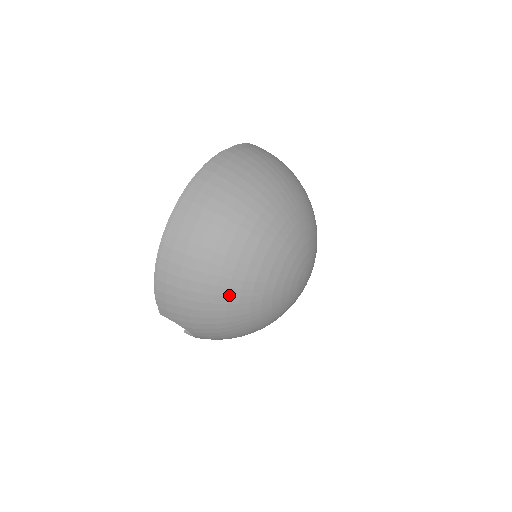
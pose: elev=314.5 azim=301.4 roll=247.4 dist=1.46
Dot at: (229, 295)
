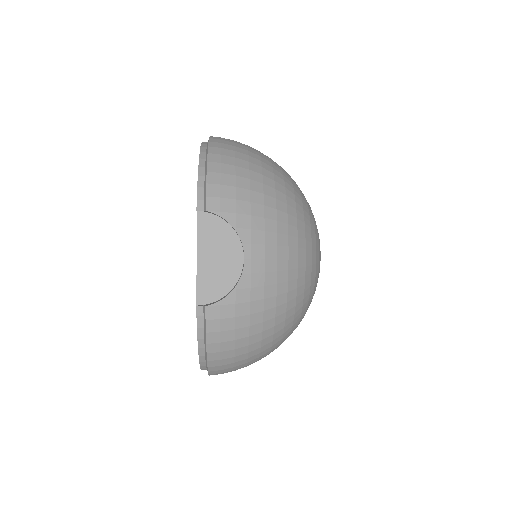
Dot at: (286, 187)
